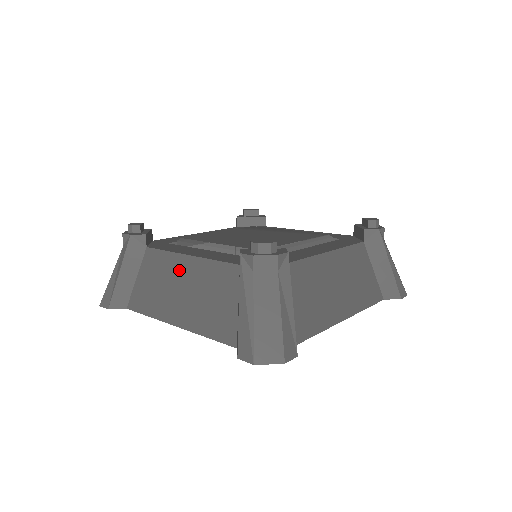
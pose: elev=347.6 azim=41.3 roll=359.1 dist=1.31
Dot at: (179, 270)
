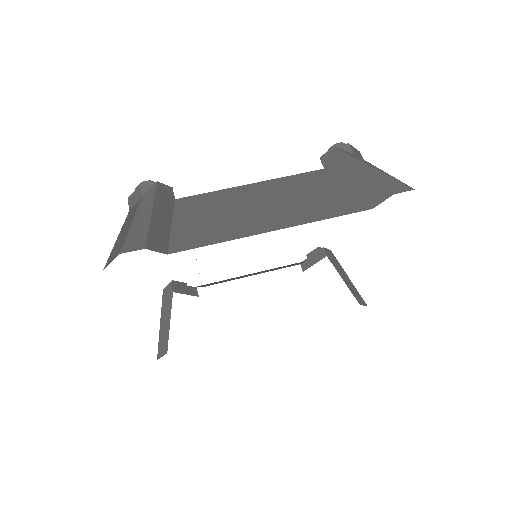
Dot at: (246, 195)
